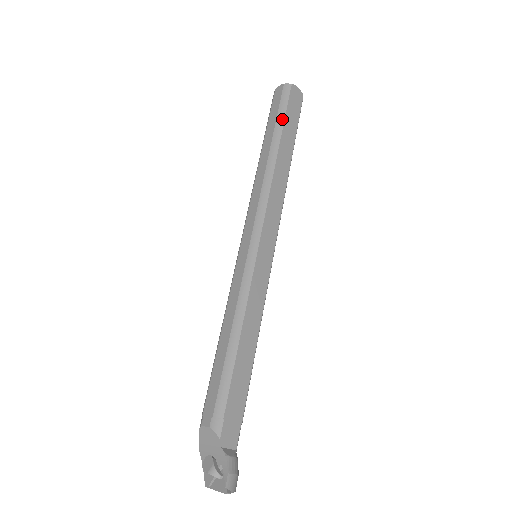
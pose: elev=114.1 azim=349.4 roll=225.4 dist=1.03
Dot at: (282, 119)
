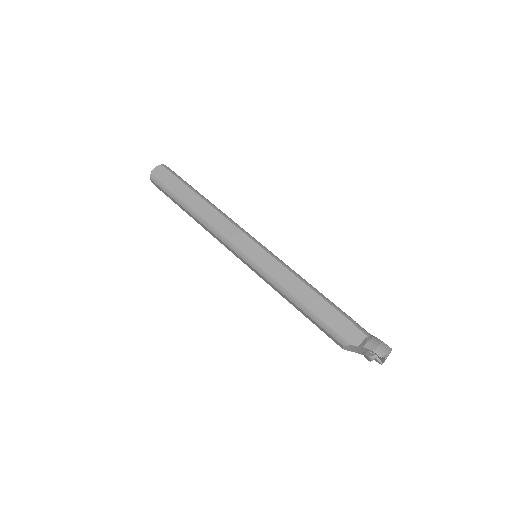
Dot at: (172, 194)
